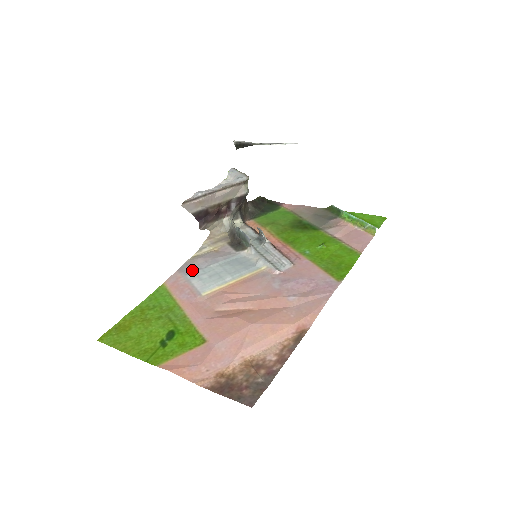
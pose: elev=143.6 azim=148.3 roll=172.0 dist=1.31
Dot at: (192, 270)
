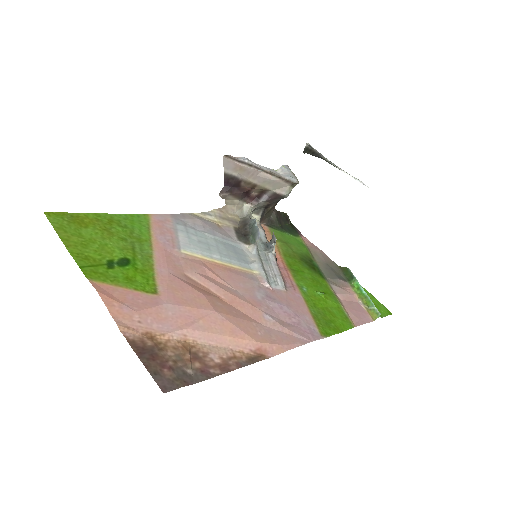
Dot at: (185, 224)
